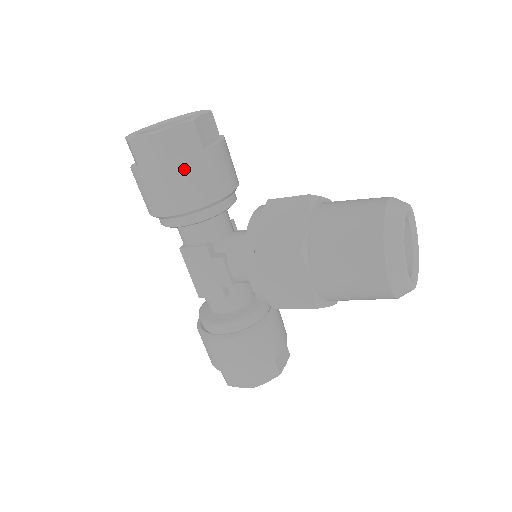
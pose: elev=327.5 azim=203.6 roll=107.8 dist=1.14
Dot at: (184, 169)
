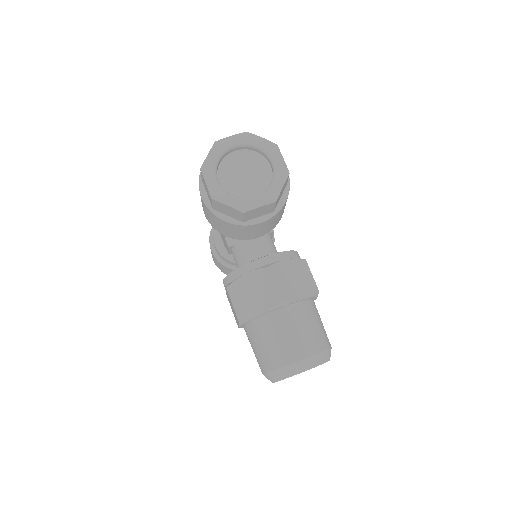
Dot at: (220, 222)
